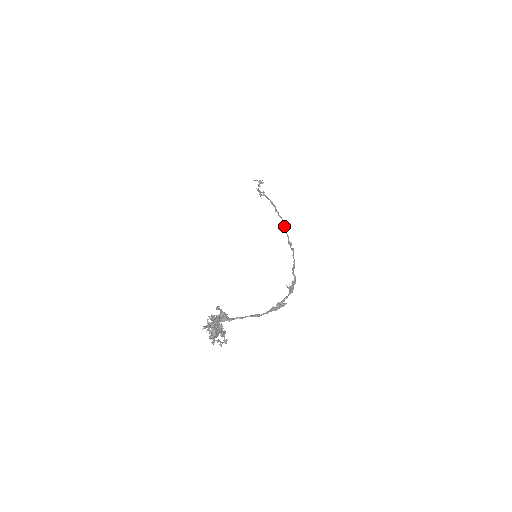
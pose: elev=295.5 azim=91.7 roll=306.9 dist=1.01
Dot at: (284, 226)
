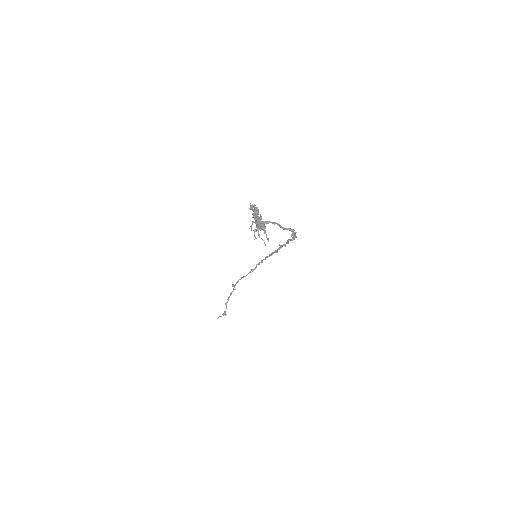
Dot at: (265, 258)
